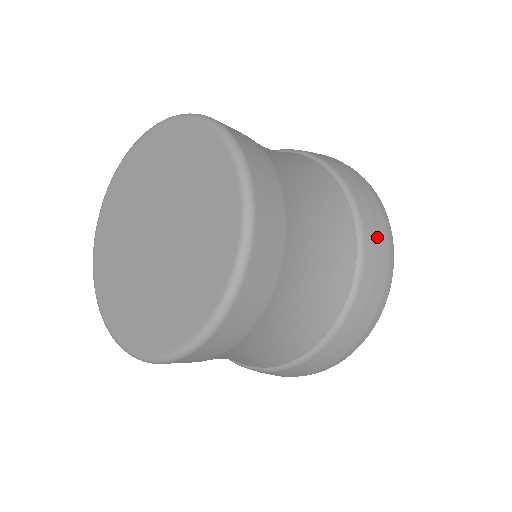
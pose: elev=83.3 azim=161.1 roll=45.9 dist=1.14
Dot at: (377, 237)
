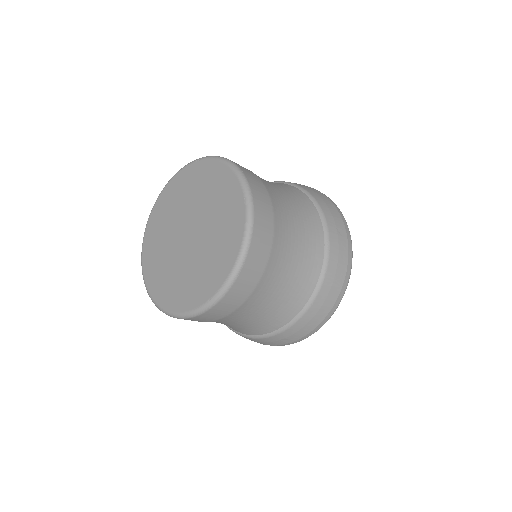
Dot at: (339, 242)
